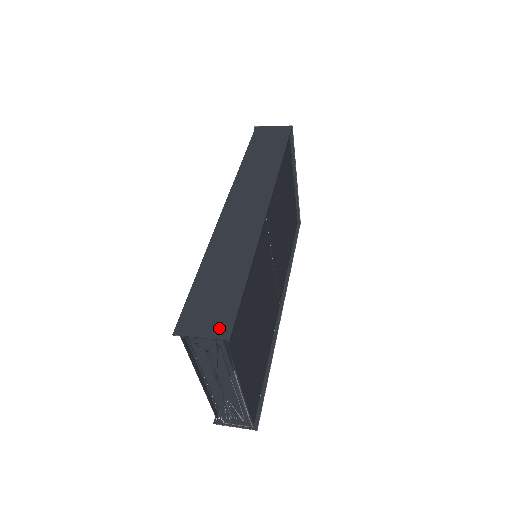
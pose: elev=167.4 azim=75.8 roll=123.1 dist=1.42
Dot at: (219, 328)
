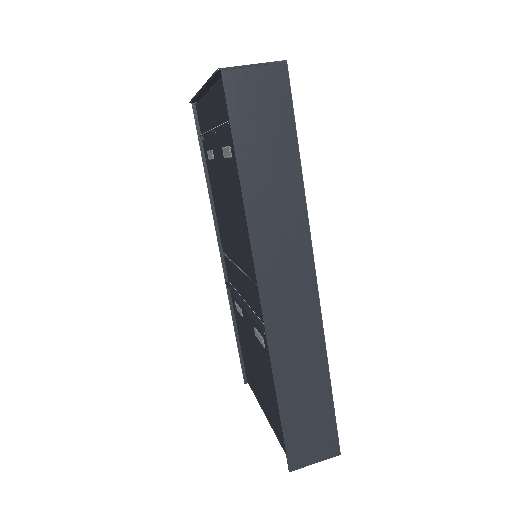
Dot at: (327, 449)
